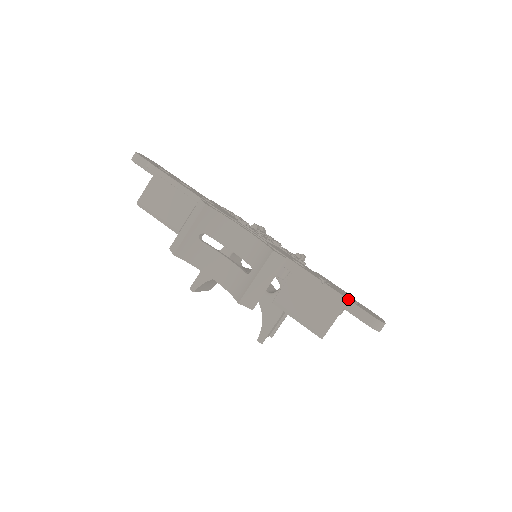
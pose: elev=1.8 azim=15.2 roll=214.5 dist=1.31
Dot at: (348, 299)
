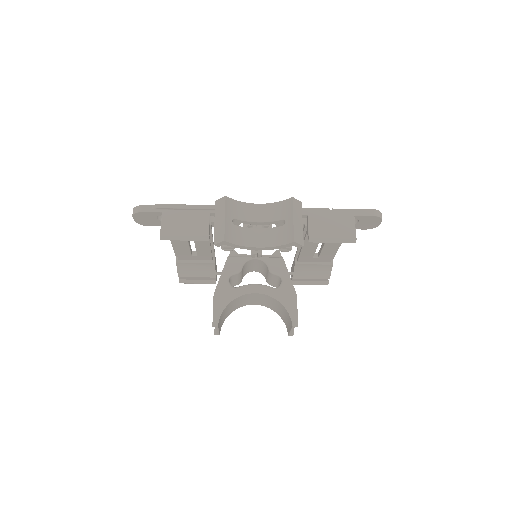
Dot at: (352, 209)
